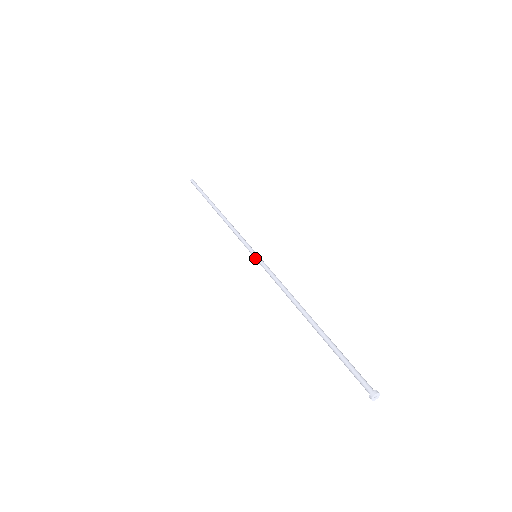
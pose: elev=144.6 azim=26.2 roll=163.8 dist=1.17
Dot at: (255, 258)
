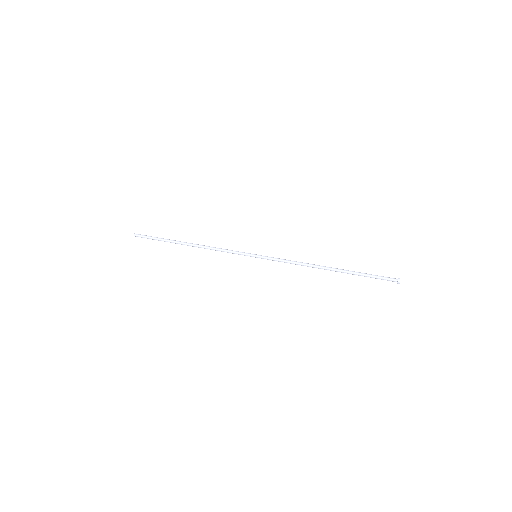
Dot at: occluded
